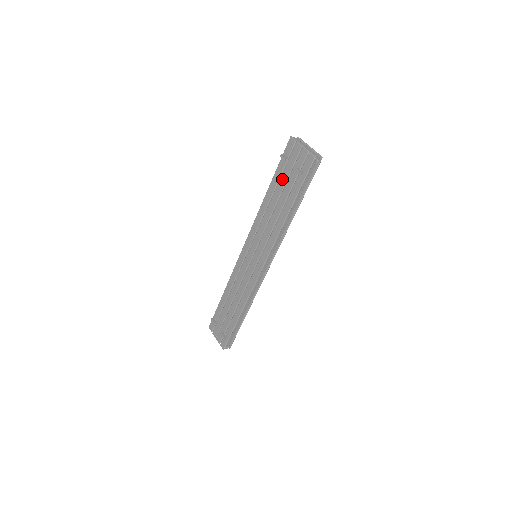
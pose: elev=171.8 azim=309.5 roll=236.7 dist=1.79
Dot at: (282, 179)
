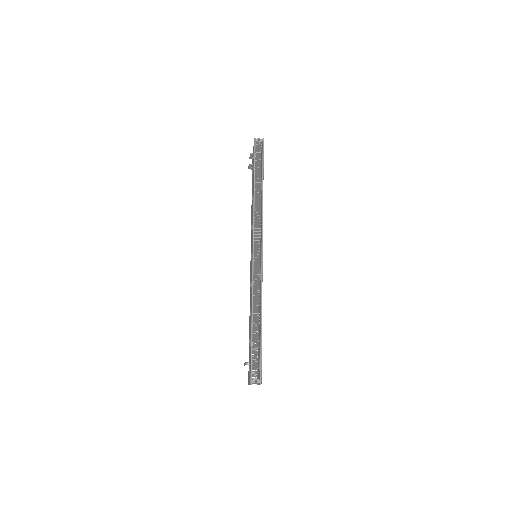
Dot at: (252, 180)
